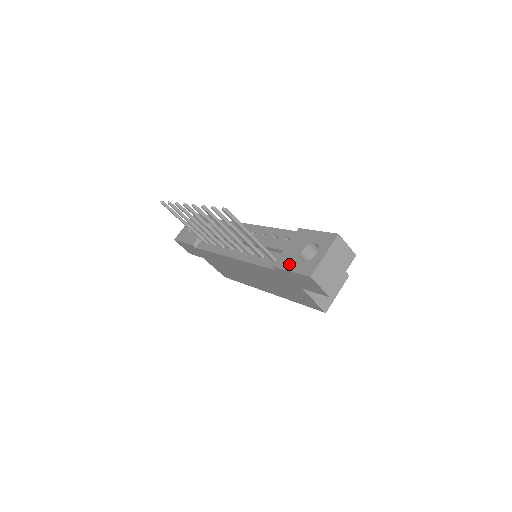
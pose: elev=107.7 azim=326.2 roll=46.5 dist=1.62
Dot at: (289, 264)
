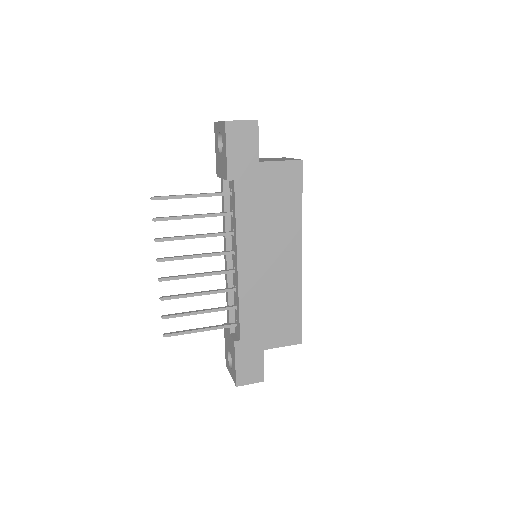
Dot at: (224, 159)
